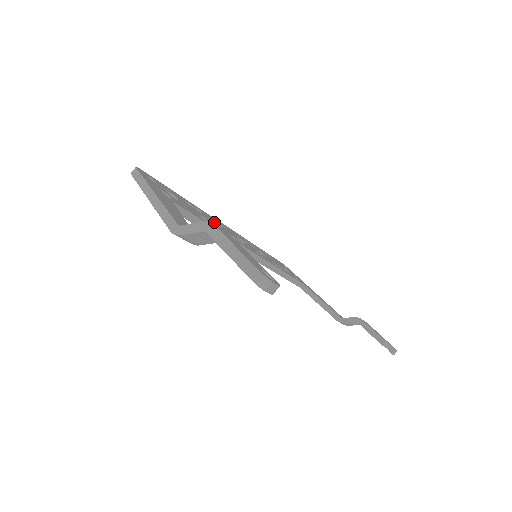
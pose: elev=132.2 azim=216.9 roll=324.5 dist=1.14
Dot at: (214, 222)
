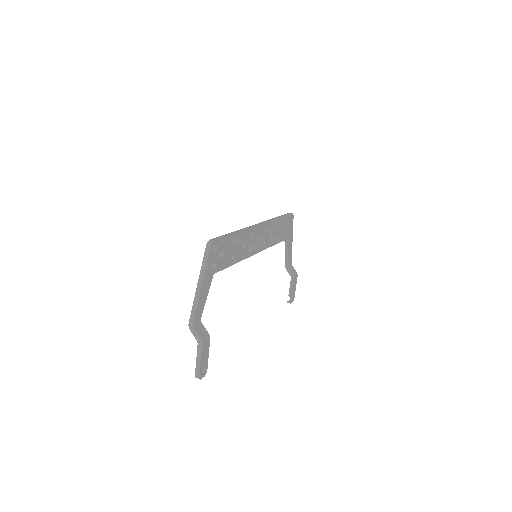
Dot at: (246, 241)
